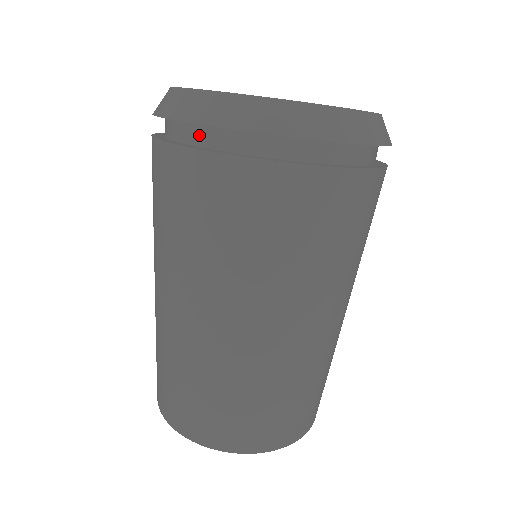
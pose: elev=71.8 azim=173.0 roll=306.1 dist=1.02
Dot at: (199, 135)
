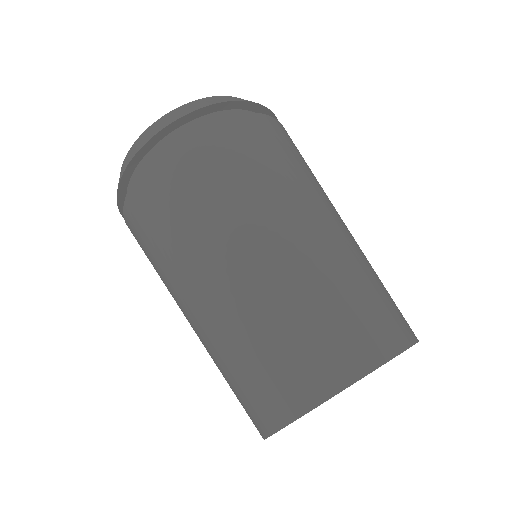
Dot at: occluded
